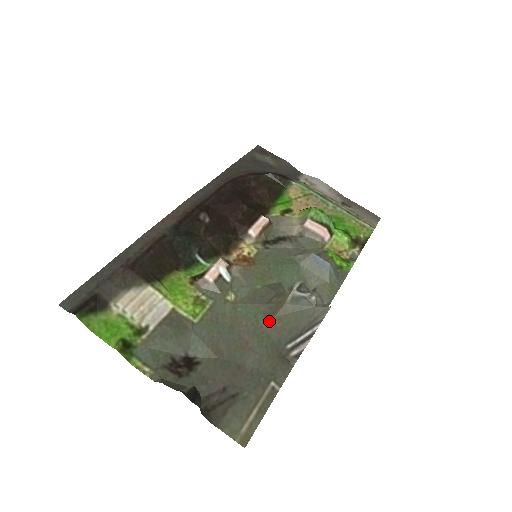
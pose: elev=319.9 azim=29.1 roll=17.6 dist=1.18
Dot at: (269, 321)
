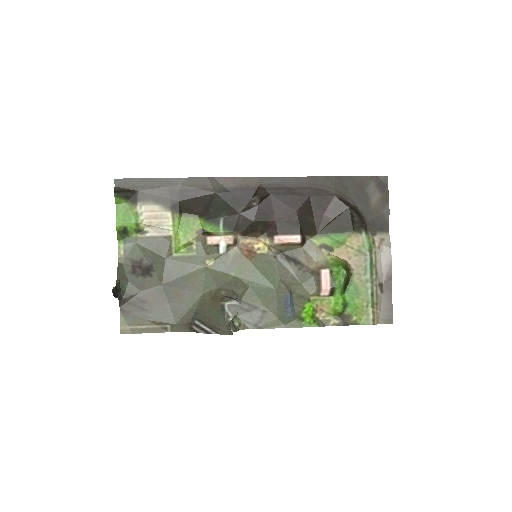
Dot at: (206, 299)
